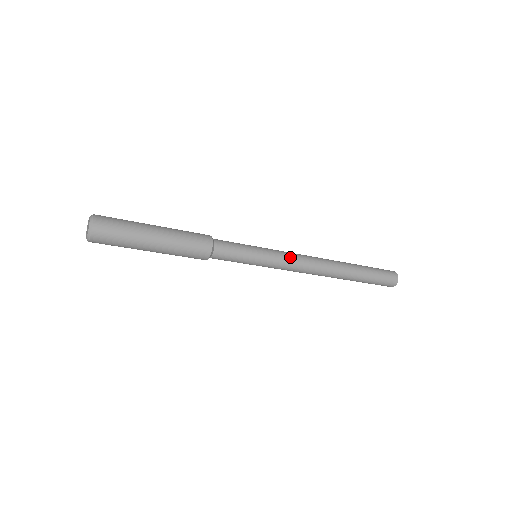
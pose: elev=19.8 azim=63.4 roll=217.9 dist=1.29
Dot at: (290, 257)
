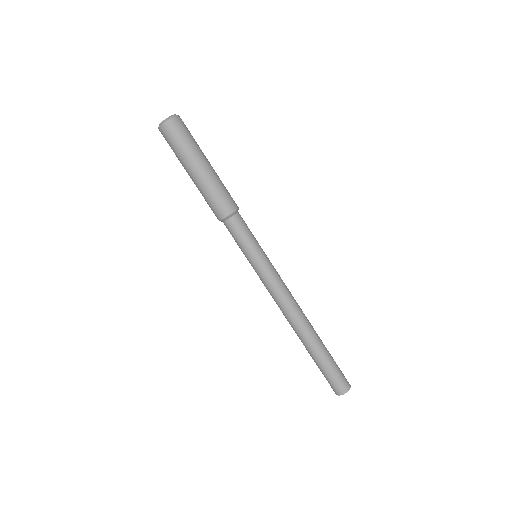
Dot at: occluded
